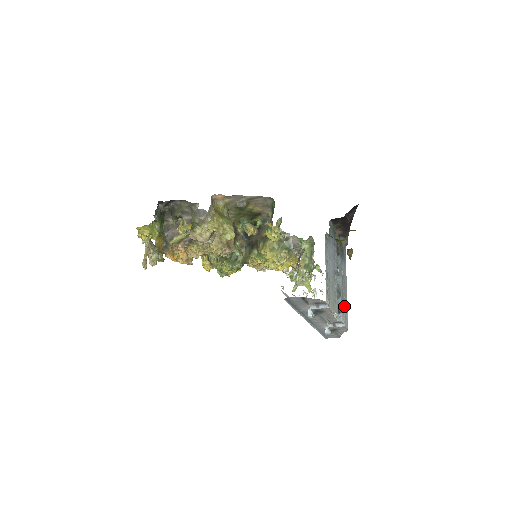
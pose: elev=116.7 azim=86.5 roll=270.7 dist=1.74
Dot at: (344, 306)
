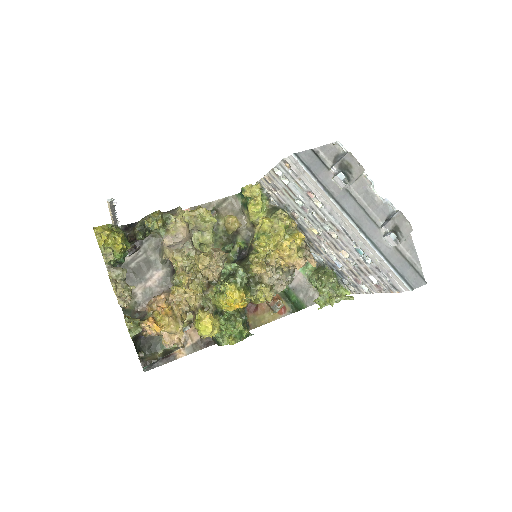
Dot at: occluded
